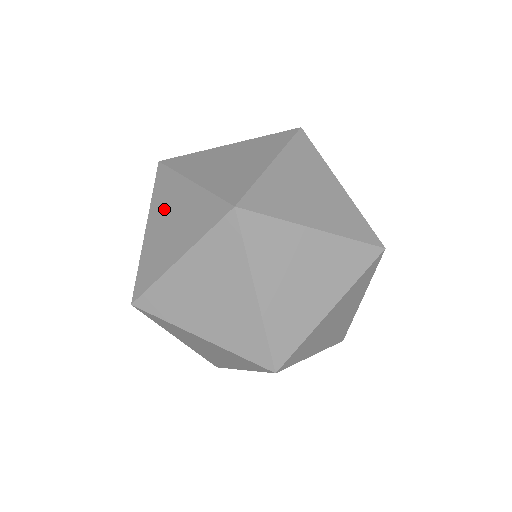
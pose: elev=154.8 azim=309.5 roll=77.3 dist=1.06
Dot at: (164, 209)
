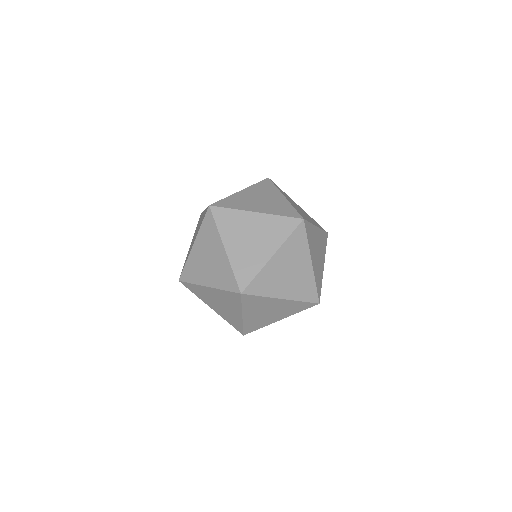
Dot at: (206, 246)
